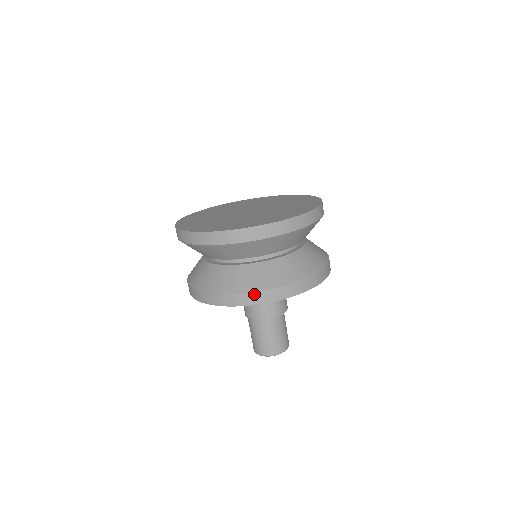
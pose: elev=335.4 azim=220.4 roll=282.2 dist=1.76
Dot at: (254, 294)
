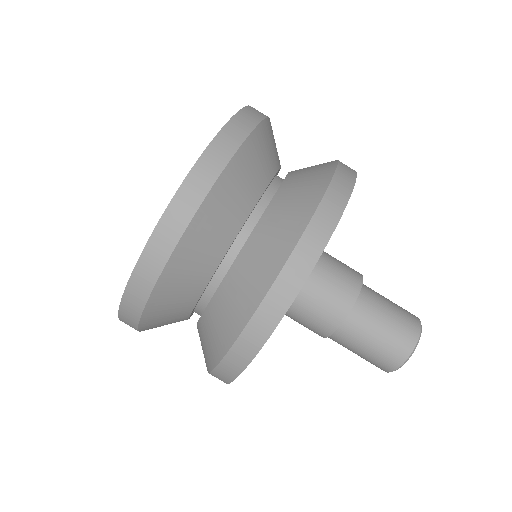
Dot at: (340, 162)
